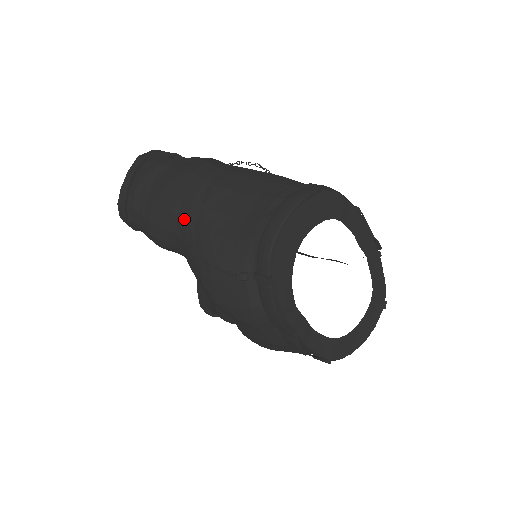
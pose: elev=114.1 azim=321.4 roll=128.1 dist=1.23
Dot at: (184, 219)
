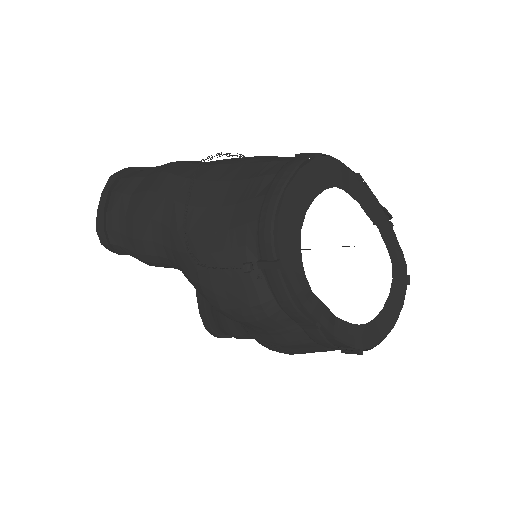
Dot at: (169, 224)
